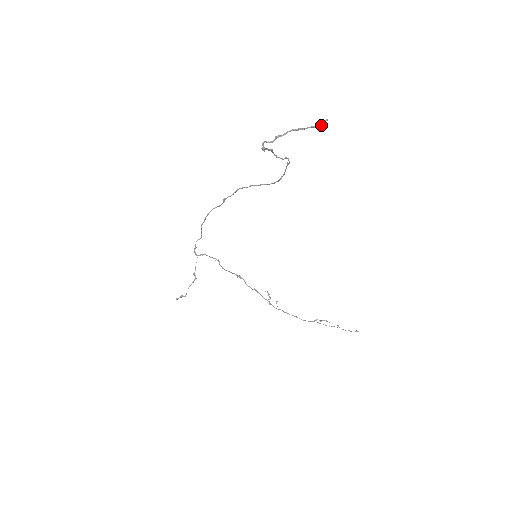
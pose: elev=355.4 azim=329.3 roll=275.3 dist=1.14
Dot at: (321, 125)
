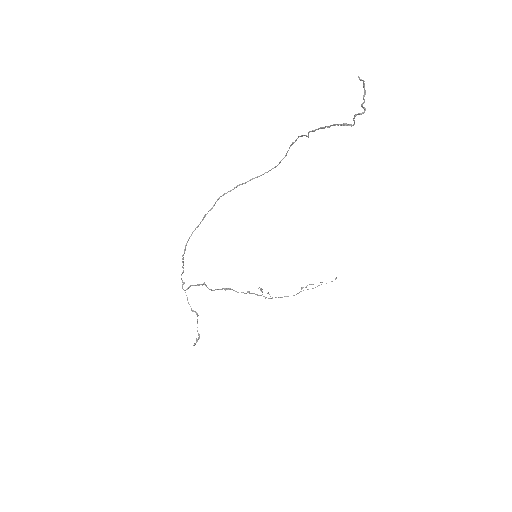
Dot at: (363, 83)
